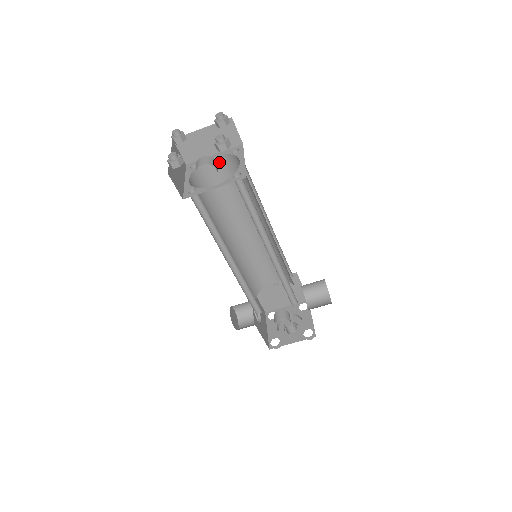
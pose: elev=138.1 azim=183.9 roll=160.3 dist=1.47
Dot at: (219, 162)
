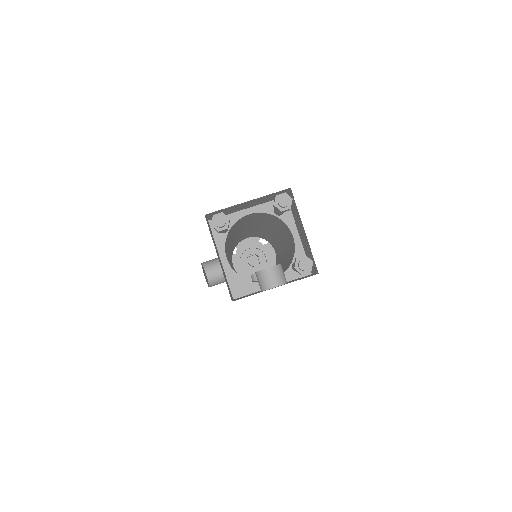
Dot at: (252, 215)
